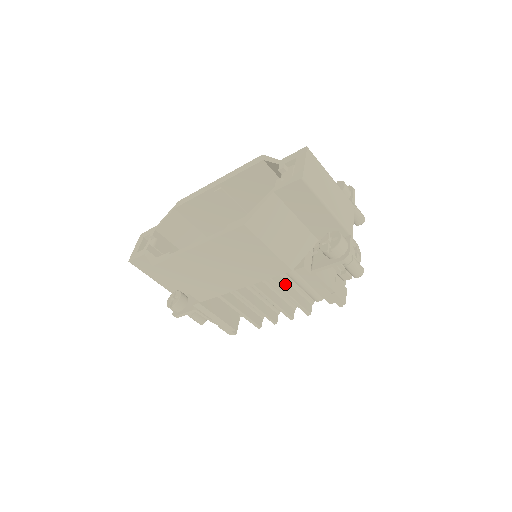
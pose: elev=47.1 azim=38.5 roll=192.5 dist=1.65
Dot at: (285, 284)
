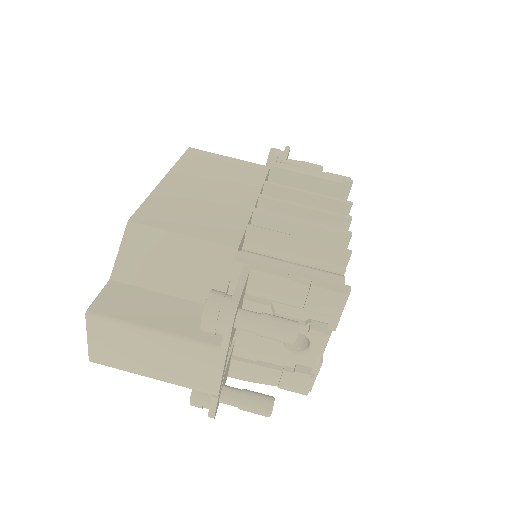
Dot at: (290, 196)
